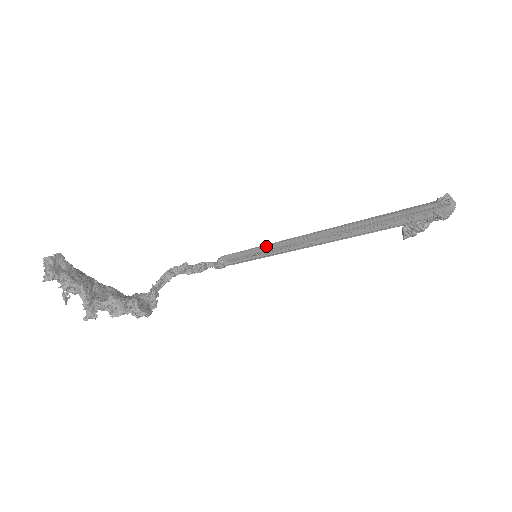
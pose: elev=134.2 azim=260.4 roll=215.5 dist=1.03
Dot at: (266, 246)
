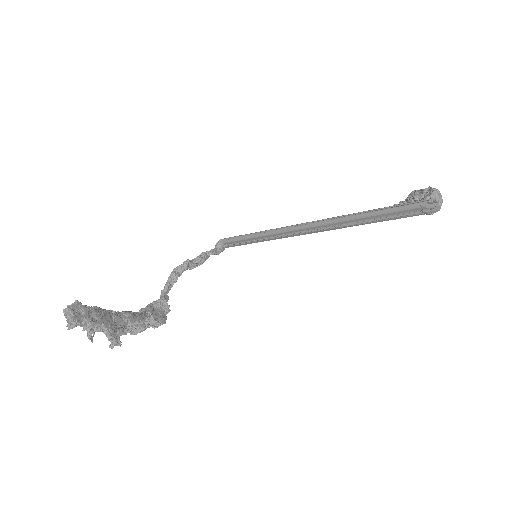
Dot at: (262, 232)
